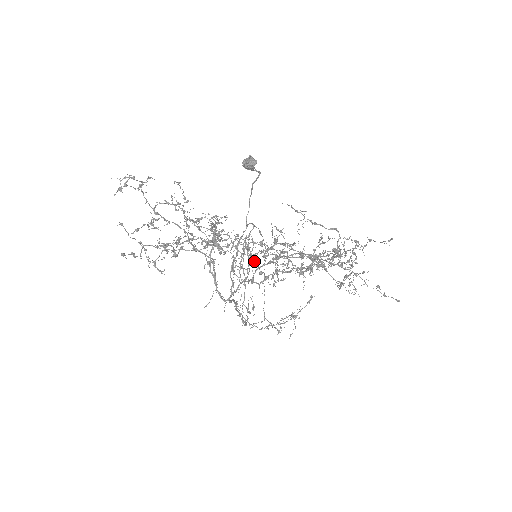
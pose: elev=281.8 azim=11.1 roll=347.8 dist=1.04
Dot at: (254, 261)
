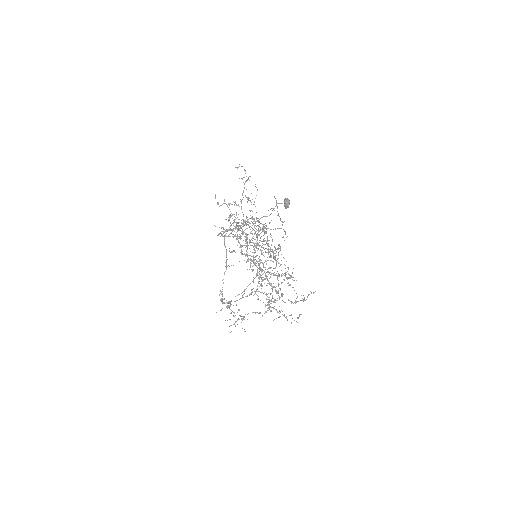
Dot at: (250, 240)
